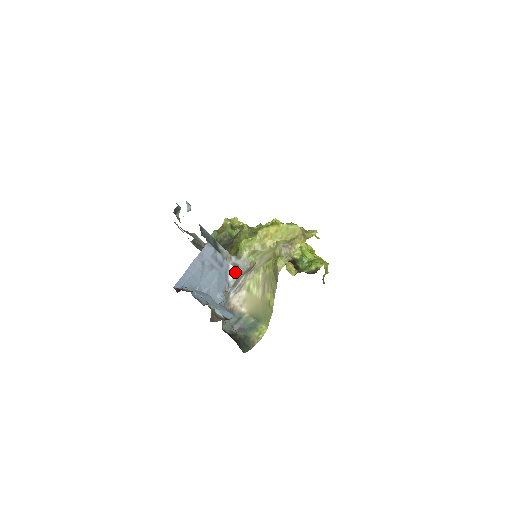
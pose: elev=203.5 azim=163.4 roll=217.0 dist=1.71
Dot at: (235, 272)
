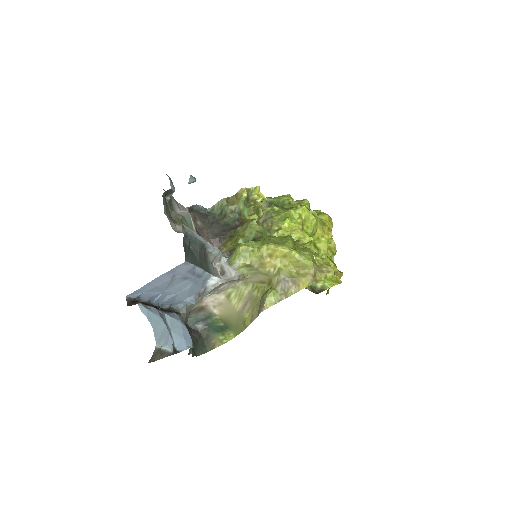
Dot at: (217, 280)
